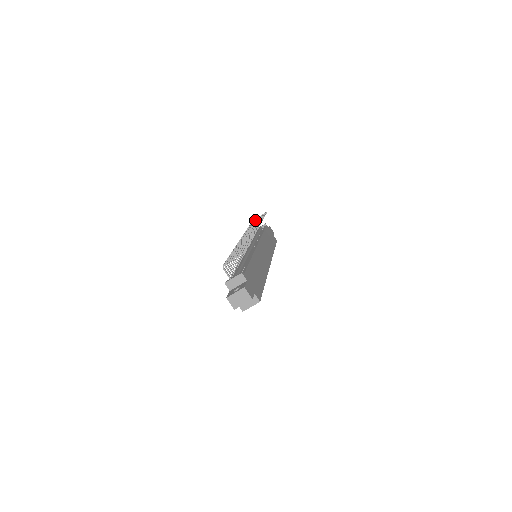
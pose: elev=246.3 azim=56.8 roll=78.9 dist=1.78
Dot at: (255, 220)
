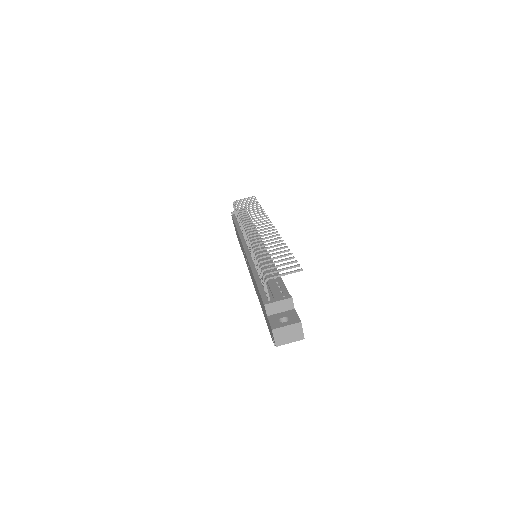
Dot at: occluded
